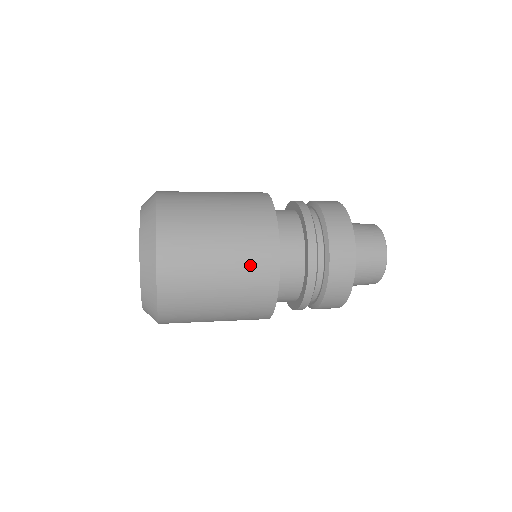
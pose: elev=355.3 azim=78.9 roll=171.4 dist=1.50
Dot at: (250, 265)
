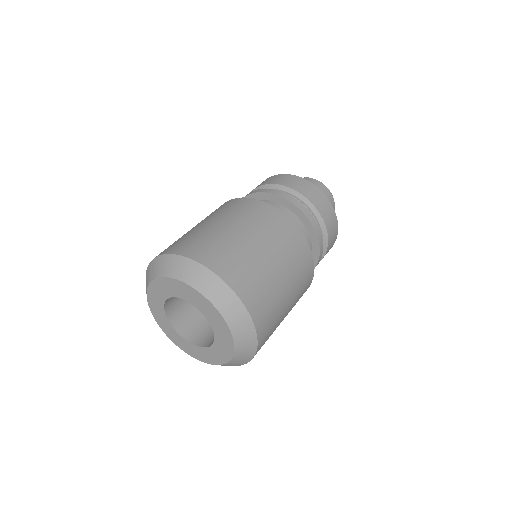
Dot at: occluded
